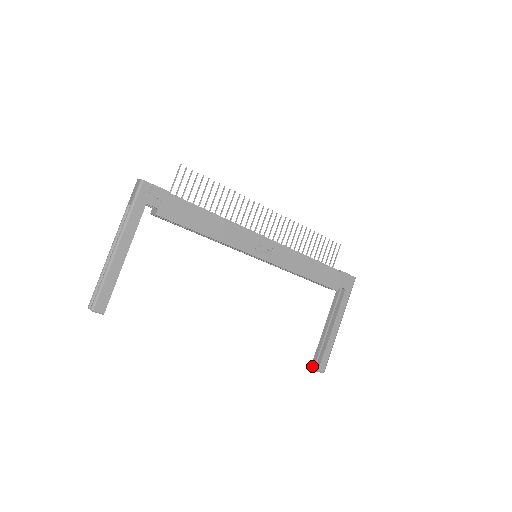
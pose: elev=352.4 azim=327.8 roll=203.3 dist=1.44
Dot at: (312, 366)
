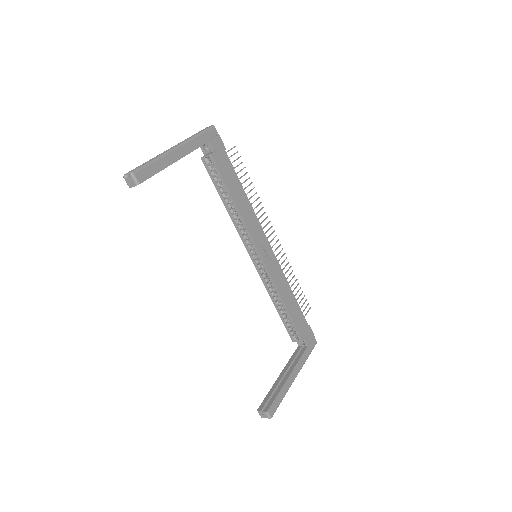
Dot at: (260, 408)
